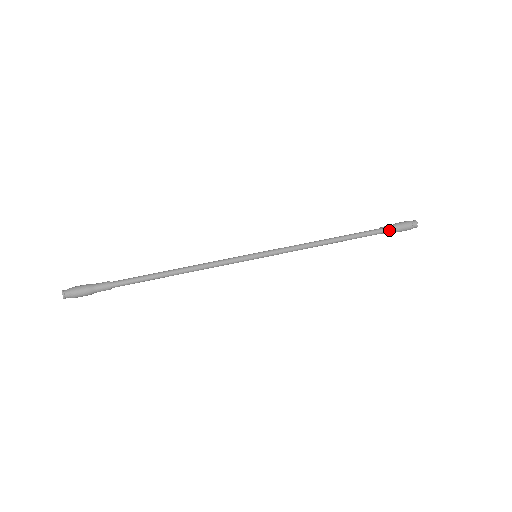
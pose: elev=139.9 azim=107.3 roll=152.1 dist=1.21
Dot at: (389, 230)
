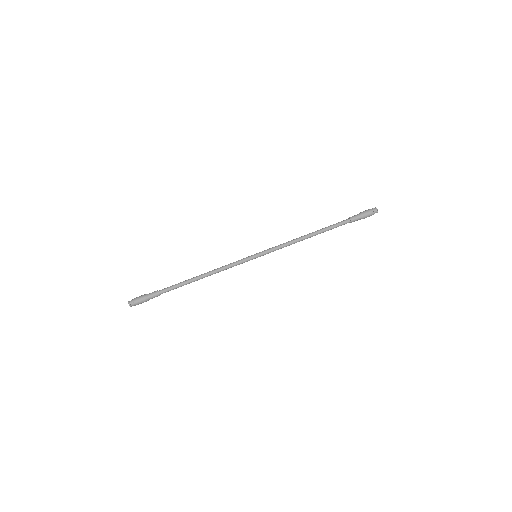
Dot at: (355, 219)
